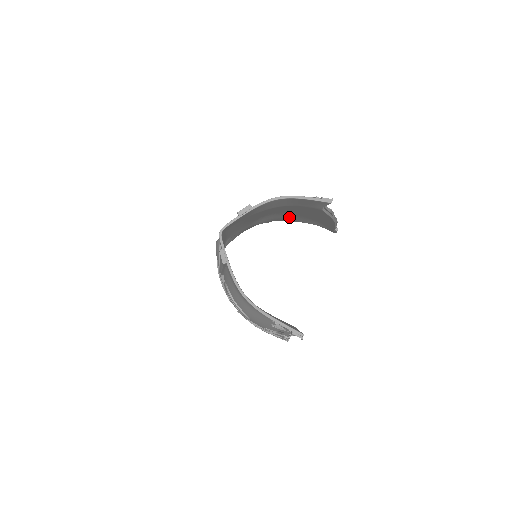
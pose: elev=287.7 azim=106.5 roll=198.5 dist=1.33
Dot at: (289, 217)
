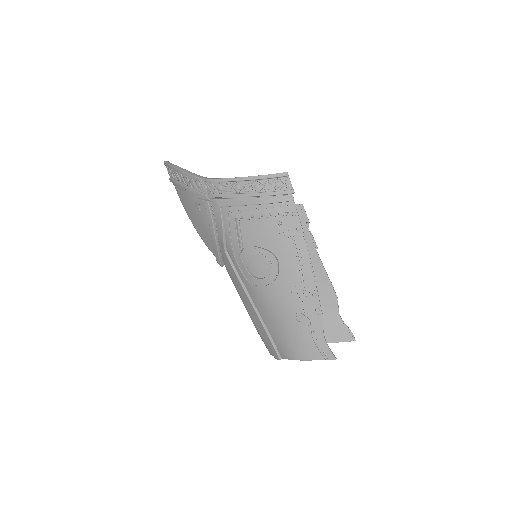
Dot at: (242, 214)
